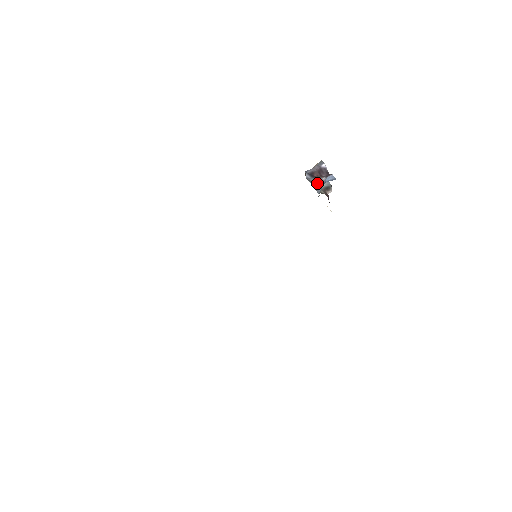
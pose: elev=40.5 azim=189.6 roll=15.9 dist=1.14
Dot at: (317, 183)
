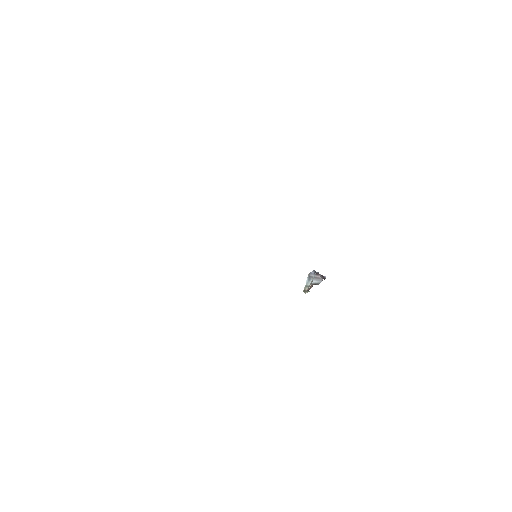
Dot at: occluded
